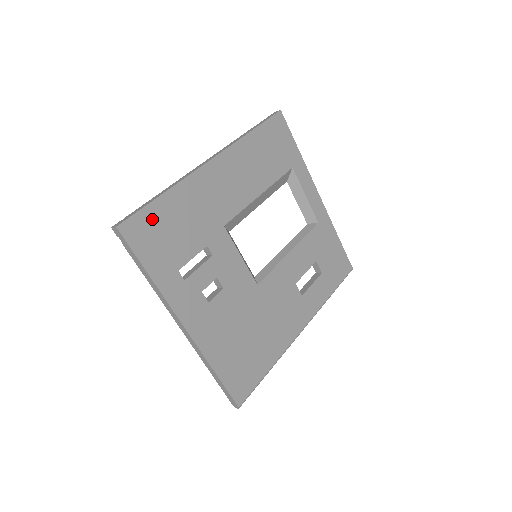
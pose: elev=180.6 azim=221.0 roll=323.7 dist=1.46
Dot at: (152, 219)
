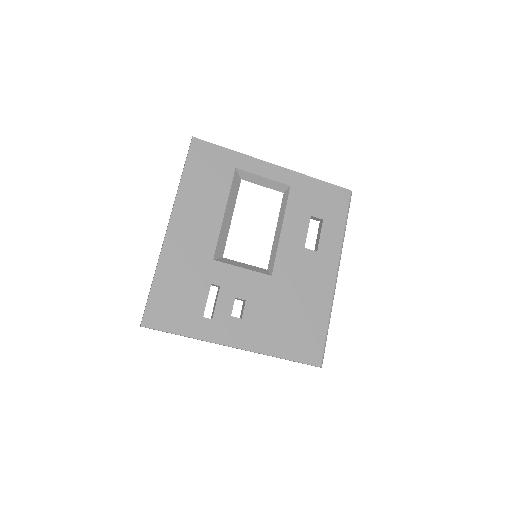
Dot at: (159, 301)
